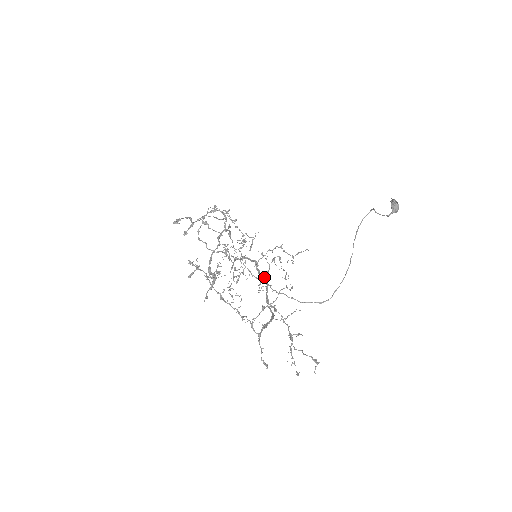
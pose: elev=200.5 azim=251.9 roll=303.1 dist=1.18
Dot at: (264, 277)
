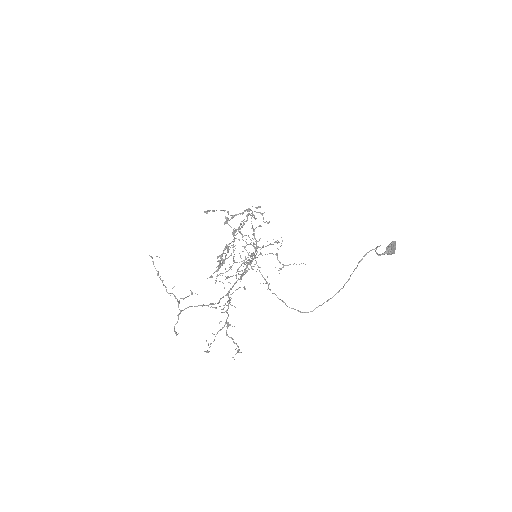
Dot at: occluded
